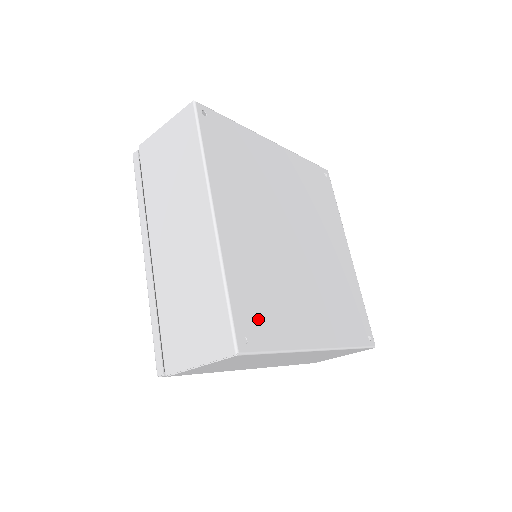
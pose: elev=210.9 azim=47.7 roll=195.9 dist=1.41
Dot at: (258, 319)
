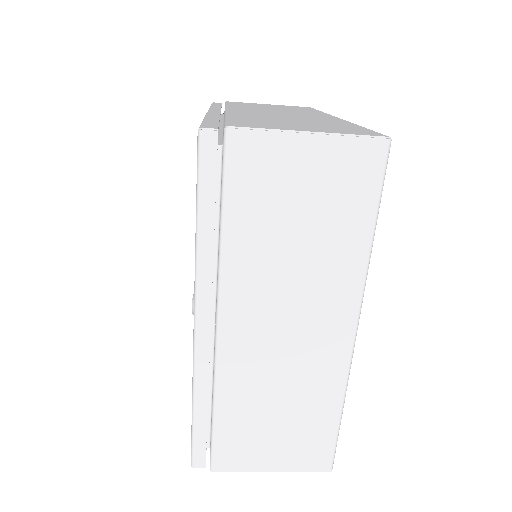
Dot at: occluded
